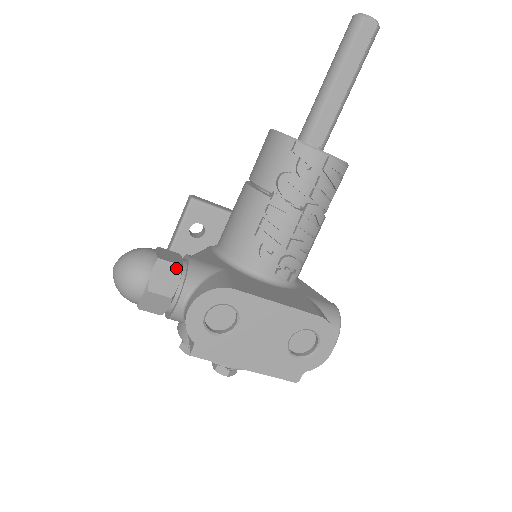
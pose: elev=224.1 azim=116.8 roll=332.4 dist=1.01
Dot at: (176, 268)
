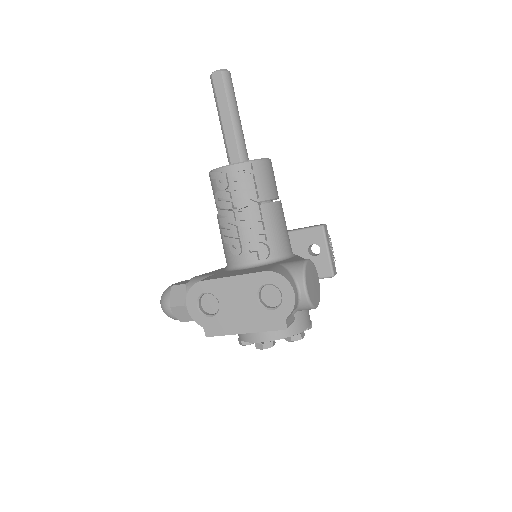
Dot at: (182, 287)
